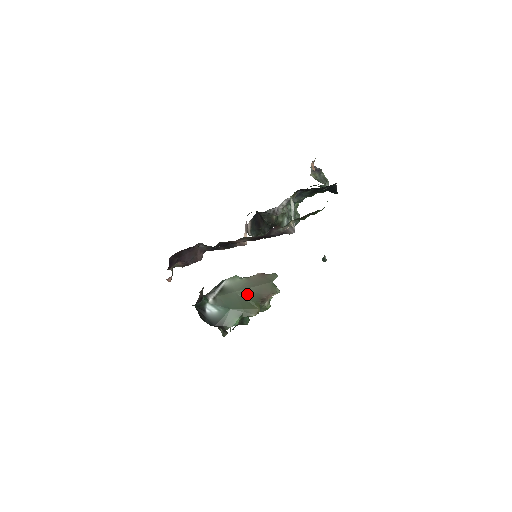
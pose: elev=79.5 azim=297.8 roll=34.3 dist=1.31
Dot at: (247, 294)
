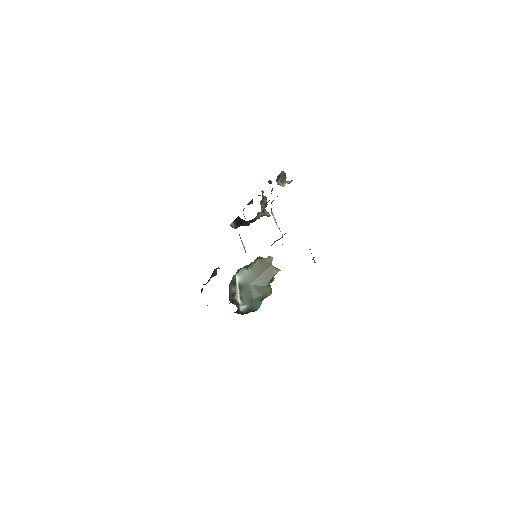
Dot at: (259, 282)
